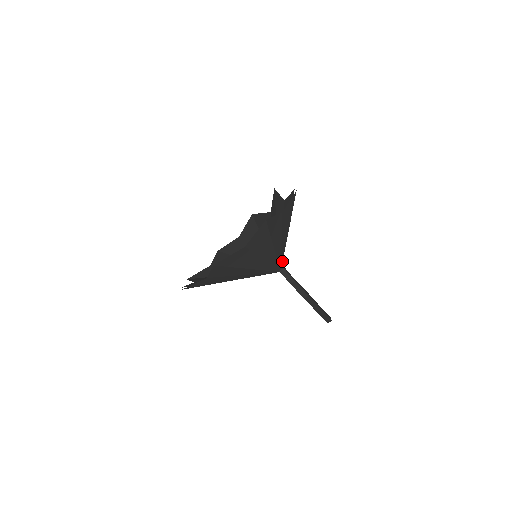
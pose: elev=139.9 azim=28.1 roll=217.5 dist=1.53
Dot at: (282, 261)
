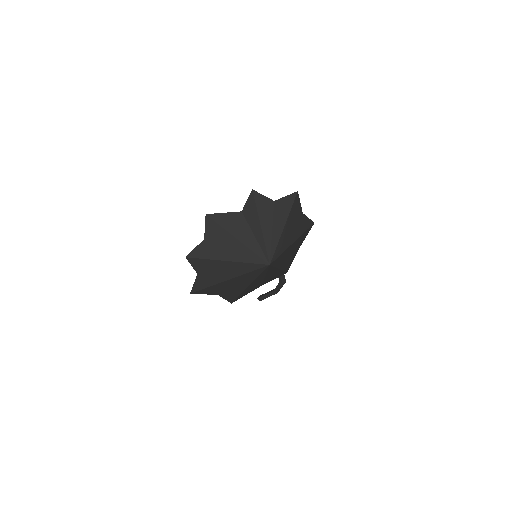
Dot at: (274, 256)
